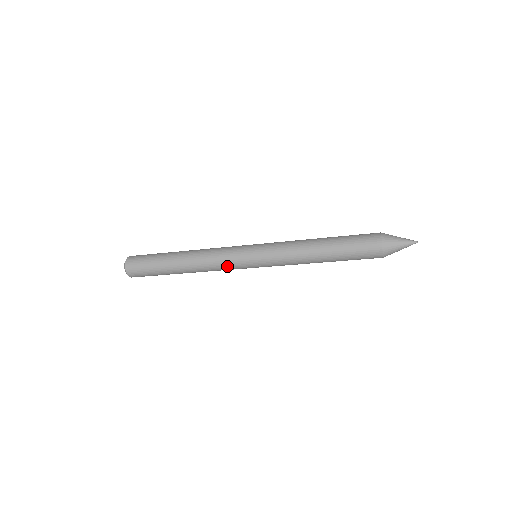
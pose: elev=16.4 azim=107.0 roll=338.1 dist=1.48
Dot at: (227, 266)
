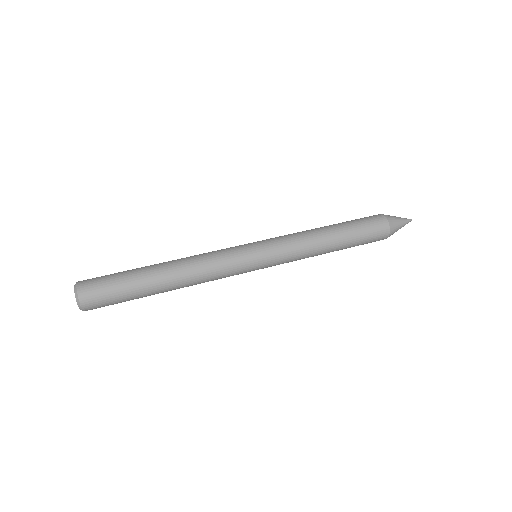
Dot at: occluded
